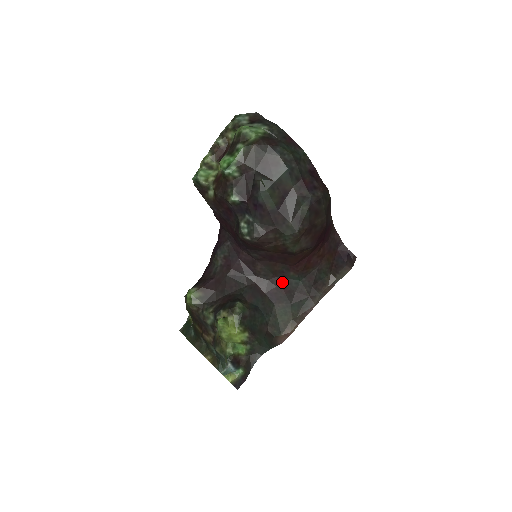
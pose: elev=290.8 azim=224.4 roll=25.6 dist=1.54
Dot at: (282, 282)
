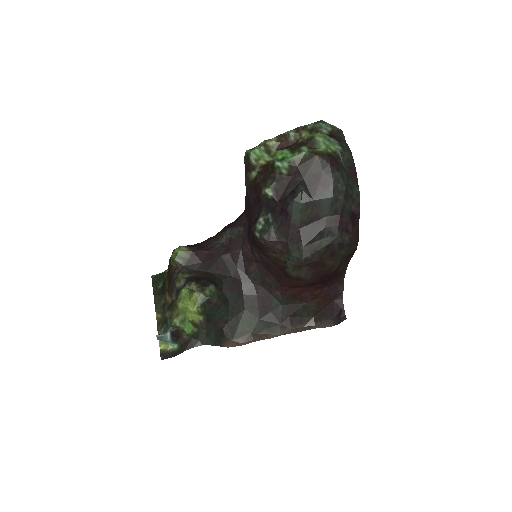
Dot at: (265, 295)
